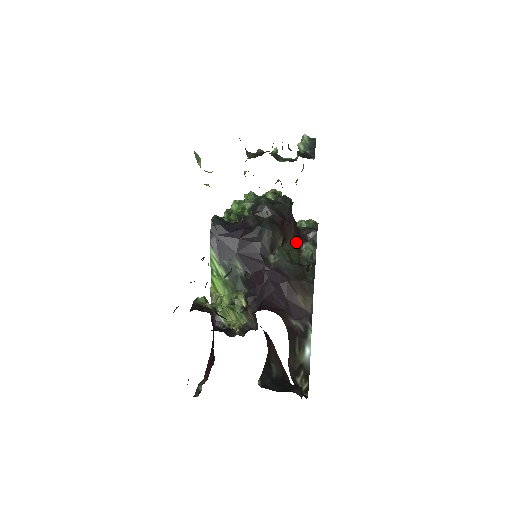
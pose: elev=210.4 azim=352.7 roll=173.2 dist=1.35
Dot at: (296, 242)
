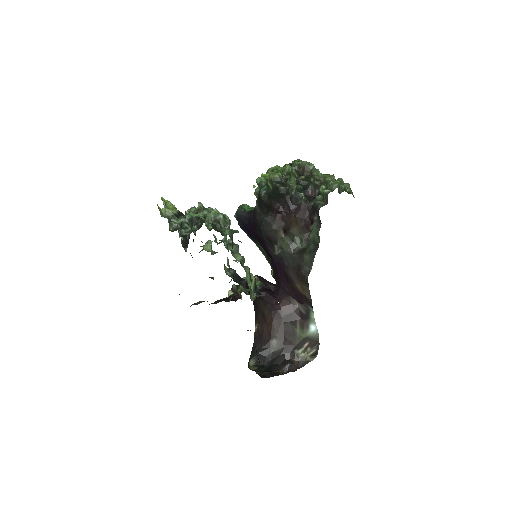
Dot at: (302, 225)
